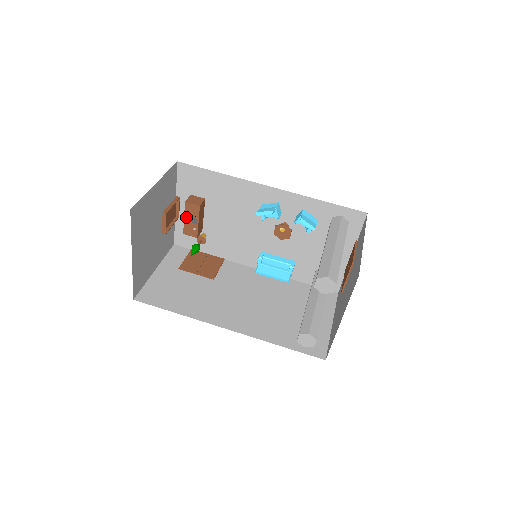
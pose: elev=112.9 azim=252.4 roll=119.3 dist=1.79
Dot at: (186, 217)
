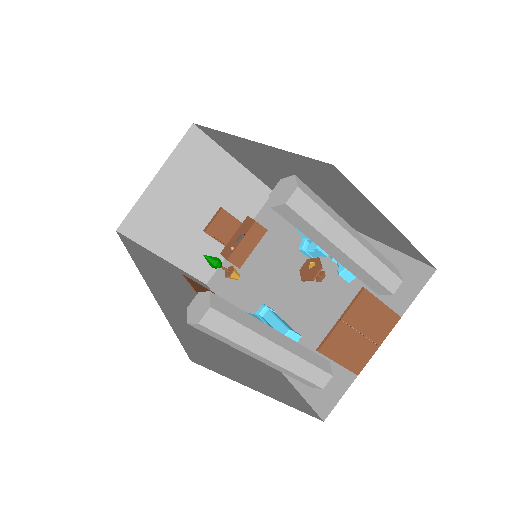
Dot at: (236, 234)
